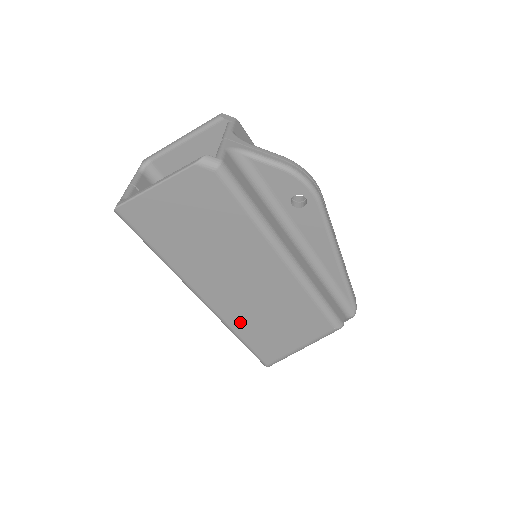
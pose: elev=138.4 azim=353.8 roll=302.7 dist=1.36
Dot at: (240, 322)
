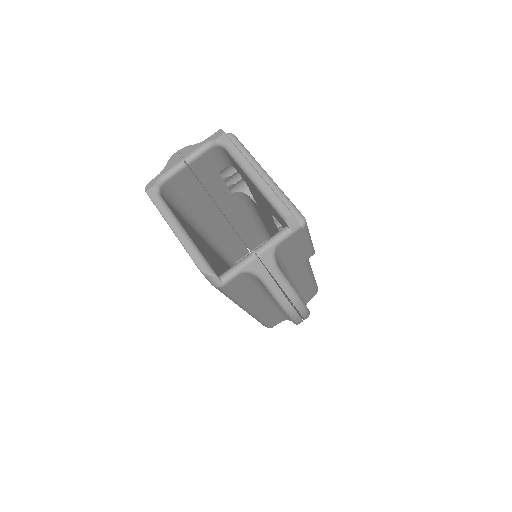
Dot at: occluded
